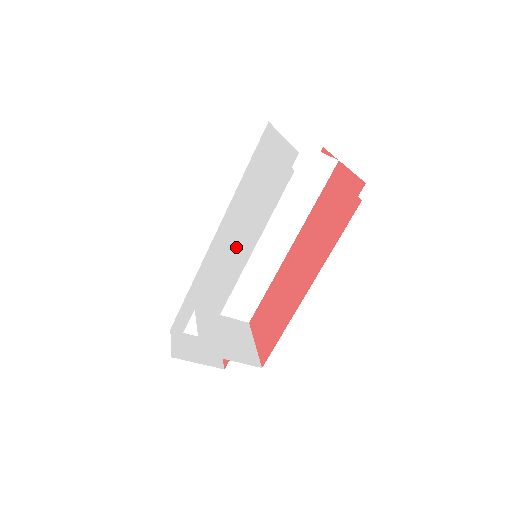
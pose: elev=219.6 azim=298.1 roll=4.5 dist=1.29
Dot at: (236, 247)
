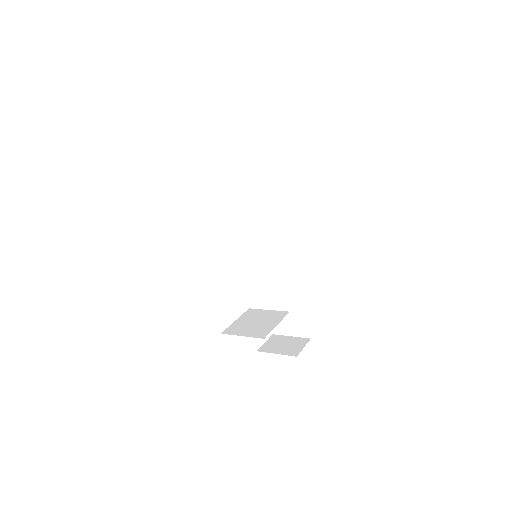
Dot at: occluded
